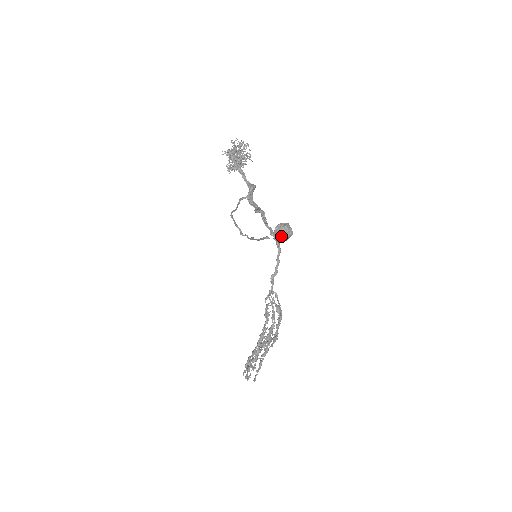
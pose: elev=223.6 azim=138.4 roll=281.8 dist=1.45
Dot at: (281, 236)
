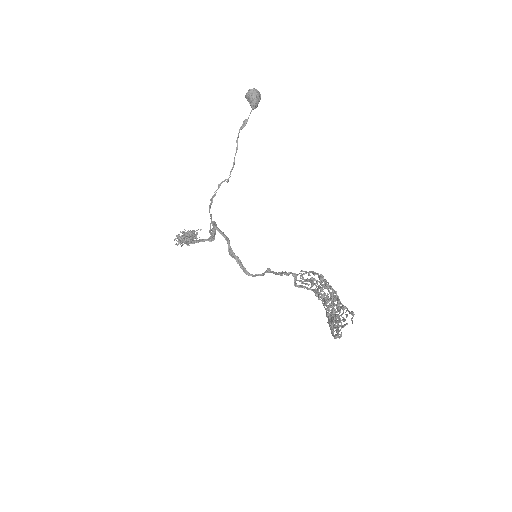
Dot at: (253, 90)
